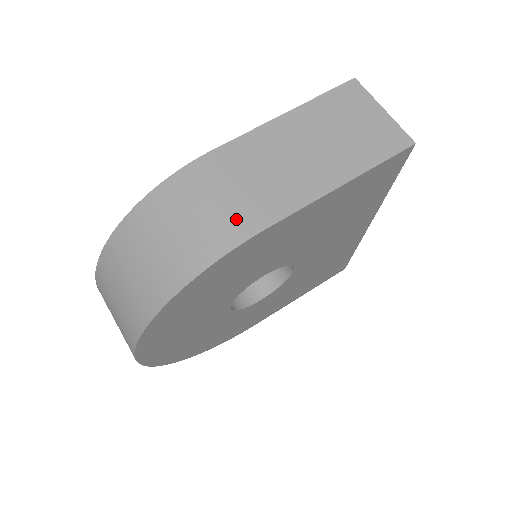
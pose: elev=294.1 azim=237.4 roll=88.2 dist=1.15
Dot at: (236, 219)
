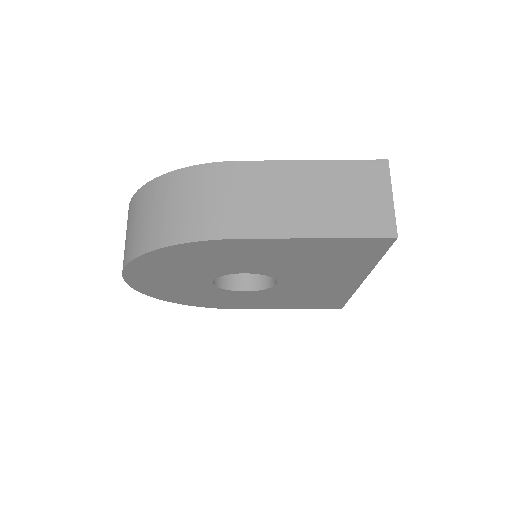
Dot at: (222, 220)
